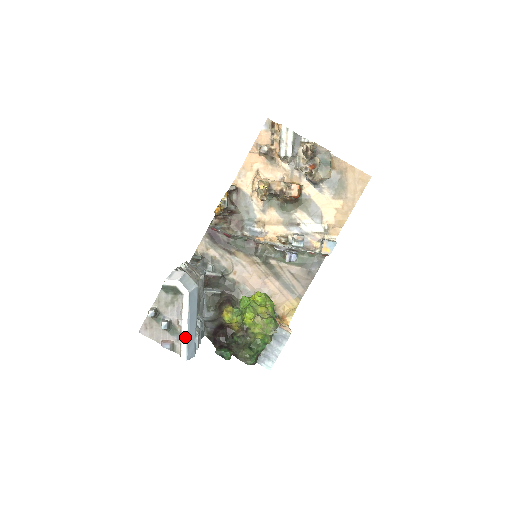
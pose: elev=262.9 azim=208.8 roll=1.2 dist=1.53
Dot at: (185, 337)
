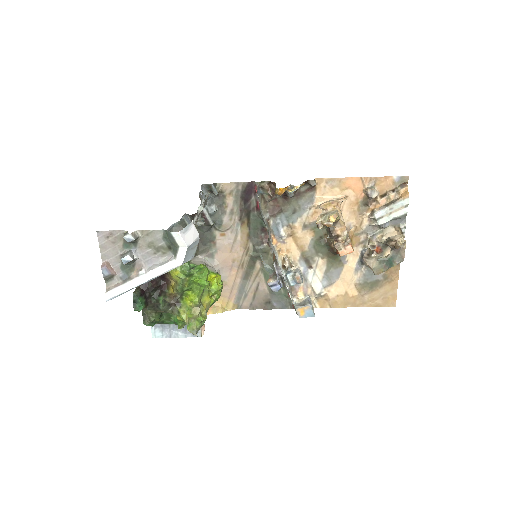
Dot at: (130, 287)
